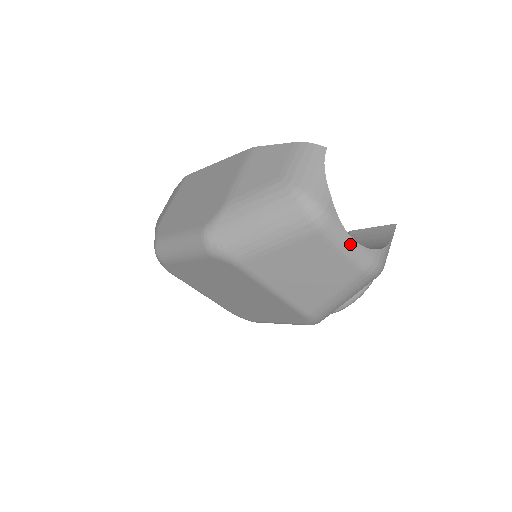
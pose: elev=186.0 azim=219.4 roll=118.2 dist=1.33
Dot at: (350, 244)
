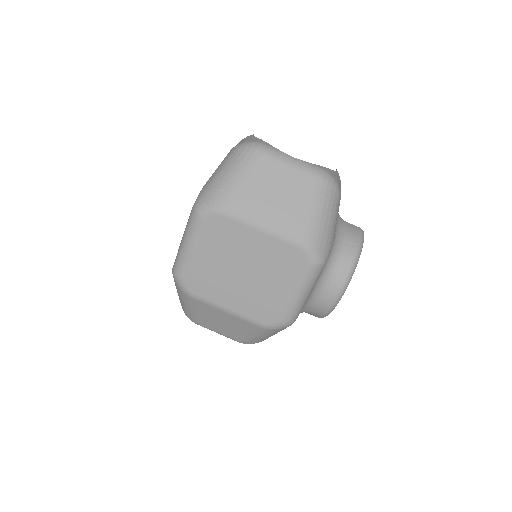
Dot at: (292, 159)
